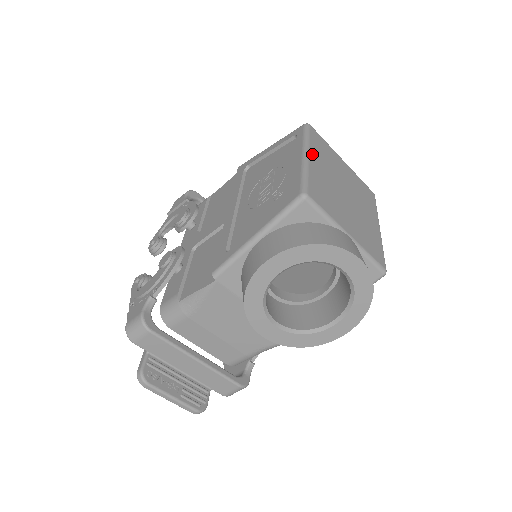
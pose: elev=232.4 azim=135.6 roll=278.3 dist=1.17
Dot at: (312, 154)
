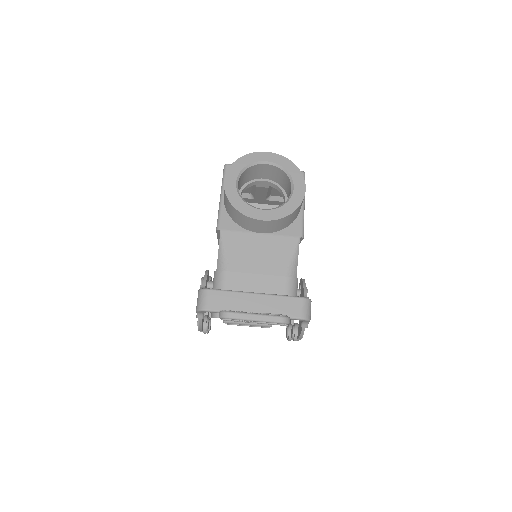
Dot at: occluded
